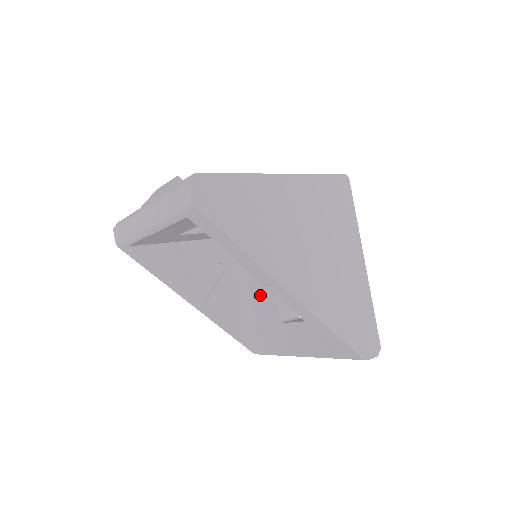
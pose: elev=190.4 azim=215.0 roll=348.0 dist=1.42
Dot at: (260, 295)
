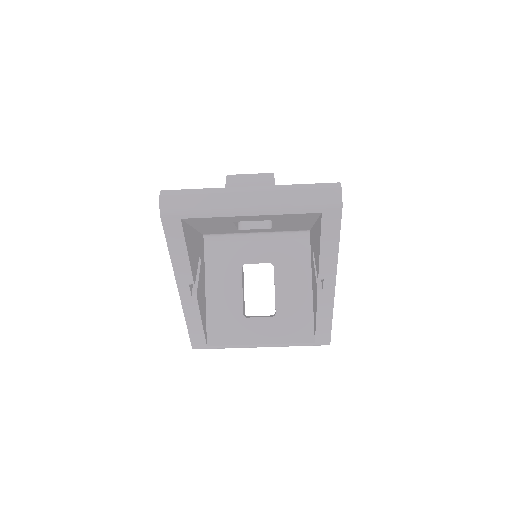
Dot at: (220, 292)
